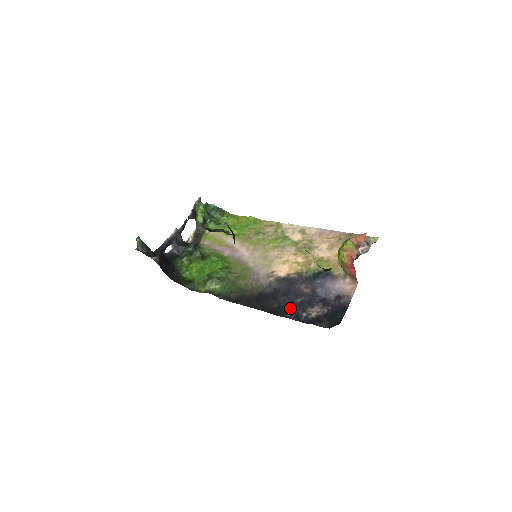
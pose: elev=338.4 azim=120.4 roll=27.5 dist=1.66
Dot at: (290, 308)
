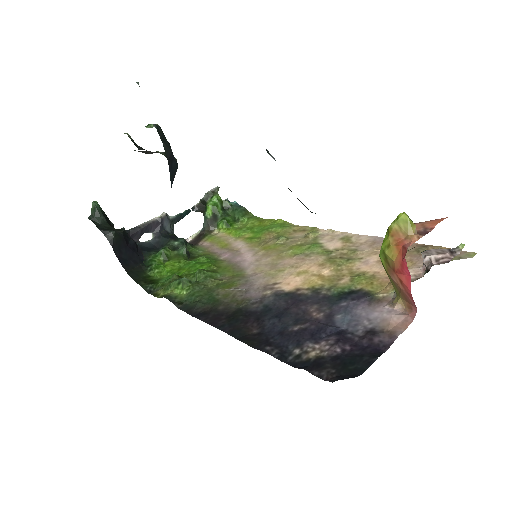
Dot at: (277, 337)
